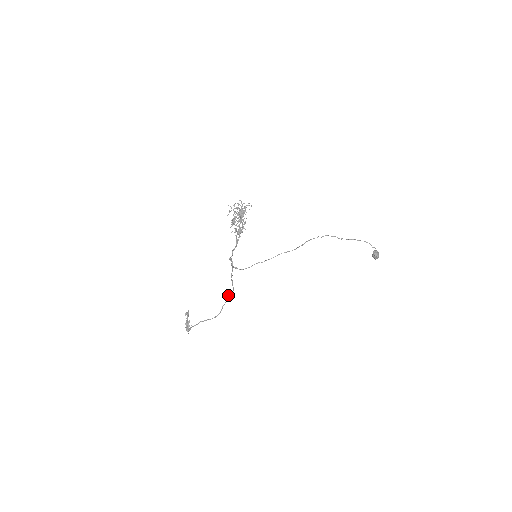
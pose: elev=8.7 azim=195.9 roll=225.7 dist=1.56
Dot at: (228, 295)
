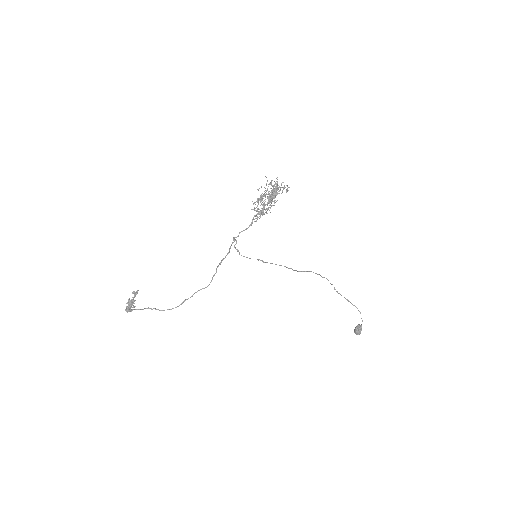
Dot at: occluded
